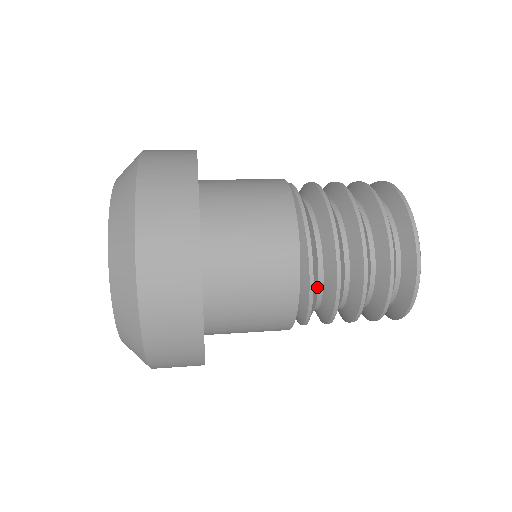
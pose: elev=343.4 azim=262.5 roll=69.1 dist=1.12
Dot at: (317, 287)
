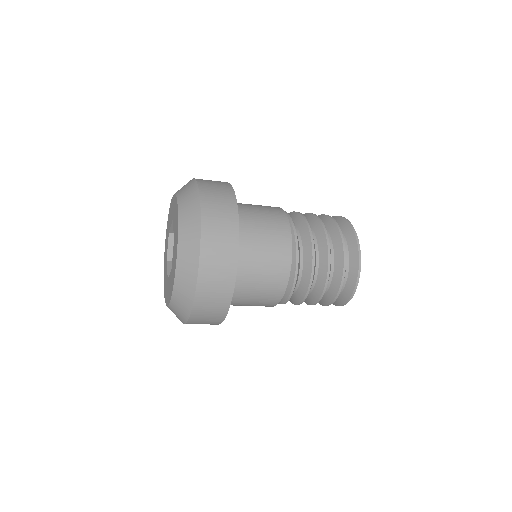
Dot at: (297, 280)
